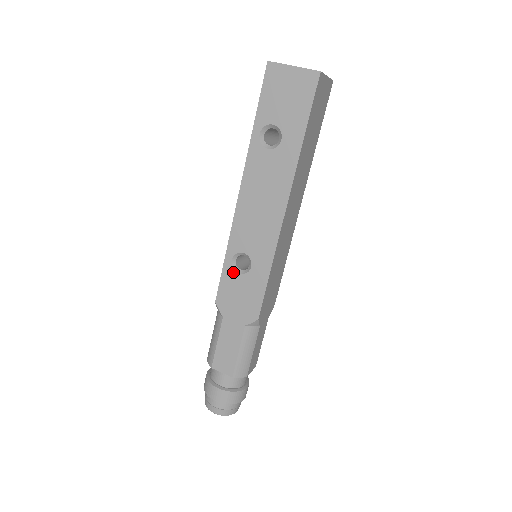
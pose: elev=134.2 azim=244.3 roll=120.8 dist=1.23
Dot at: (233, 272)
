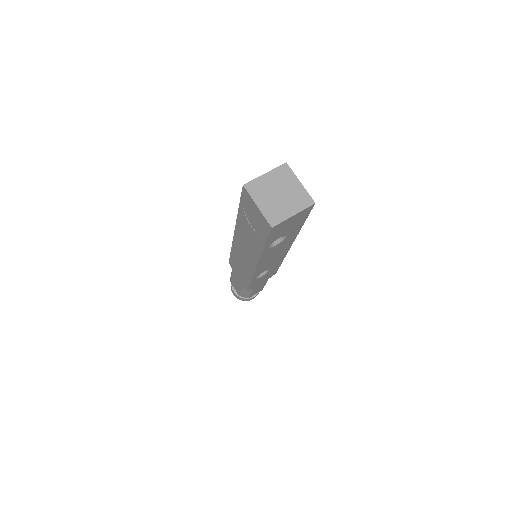
Dot at: occluded
